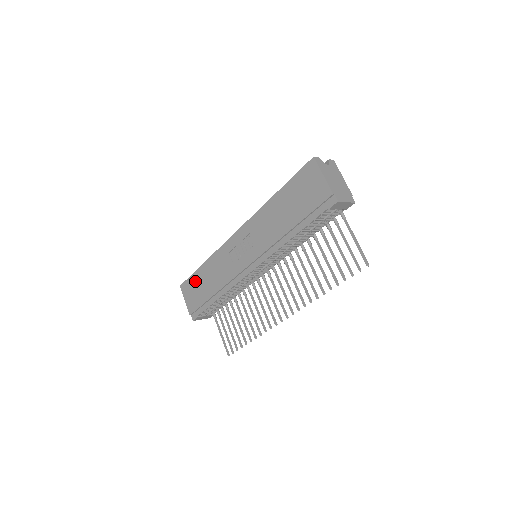
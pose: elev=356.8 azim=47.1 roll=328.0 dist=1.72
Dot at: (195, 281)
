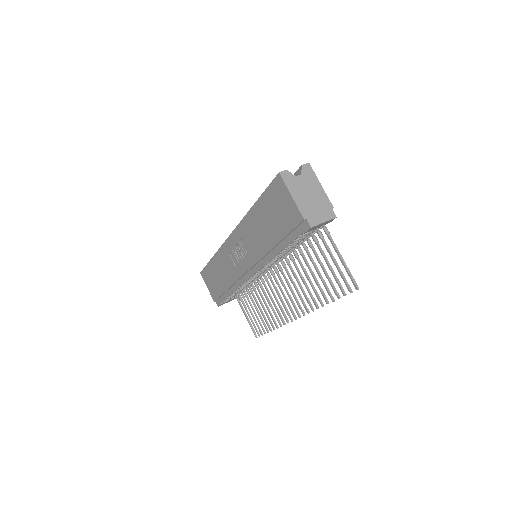
Dot at: (210, 272)
